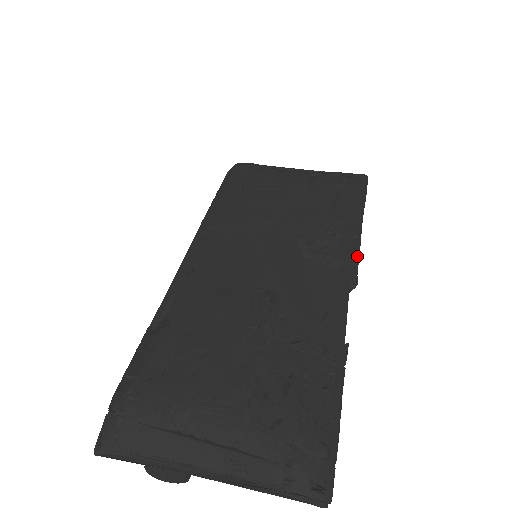
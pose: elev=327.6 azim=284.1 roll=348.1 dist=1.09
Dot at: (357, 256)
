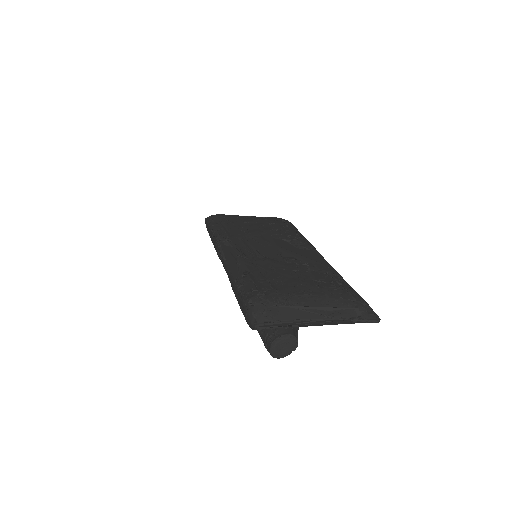
Dot at: occluded
